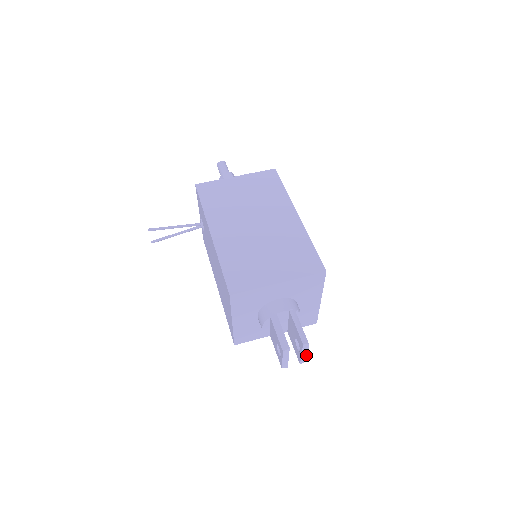
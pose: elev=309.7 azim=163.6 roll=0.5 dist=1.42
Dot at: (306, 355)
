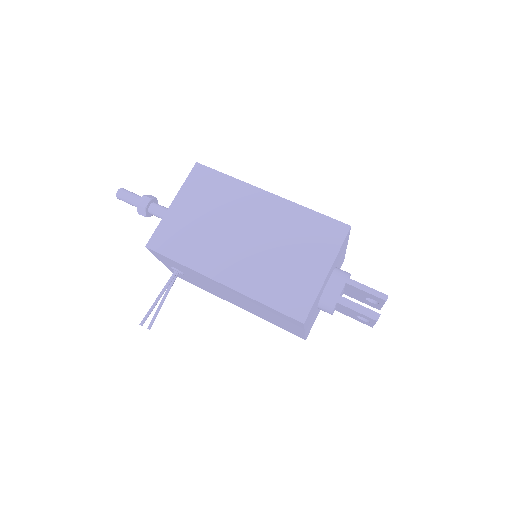
Dot at: occluded
